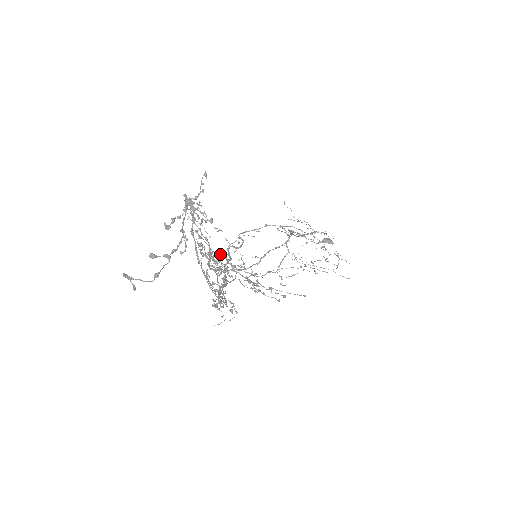
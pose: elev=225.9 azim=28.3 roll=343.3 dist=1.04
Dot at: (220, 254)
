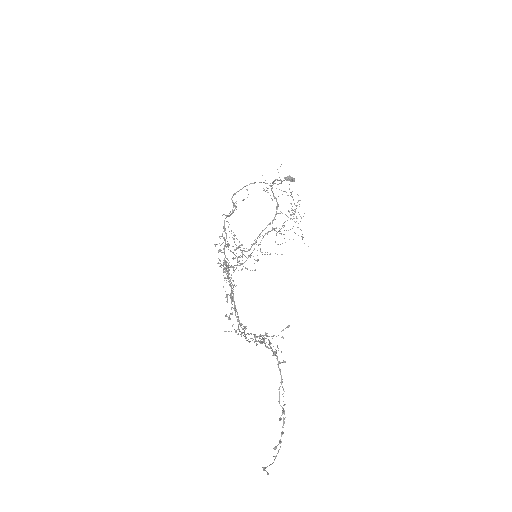
Dot at: (234, 267)
